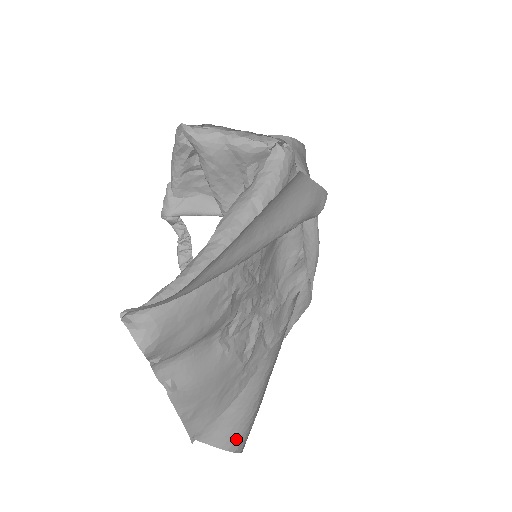
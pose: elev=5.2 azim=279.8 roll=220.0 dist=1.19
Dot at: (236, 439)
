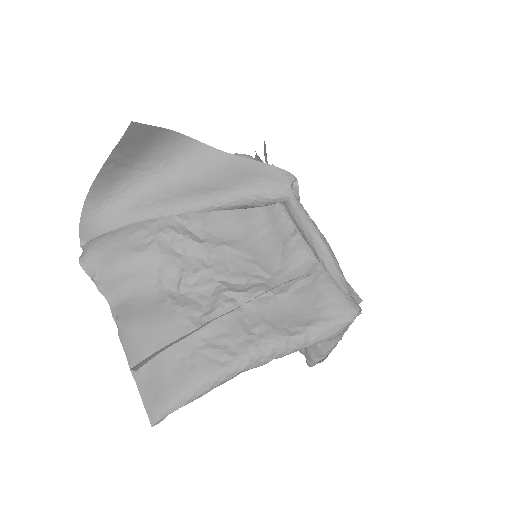
Dot at: occluded
